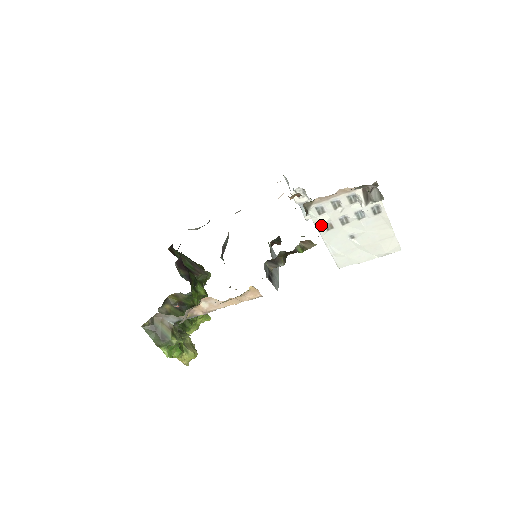
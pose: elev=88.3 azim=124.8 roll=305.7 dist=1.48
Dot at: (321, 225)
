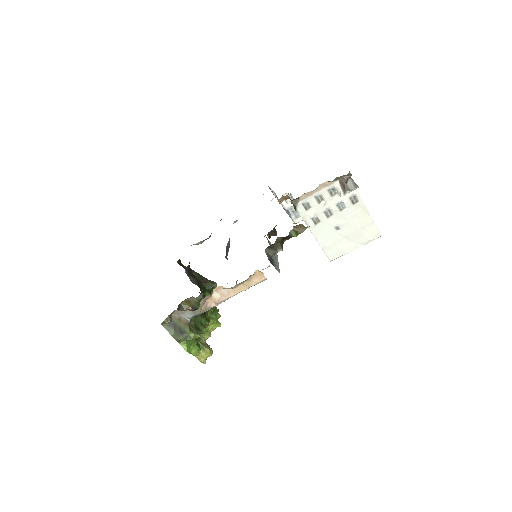
Dot at: (309, 220)
